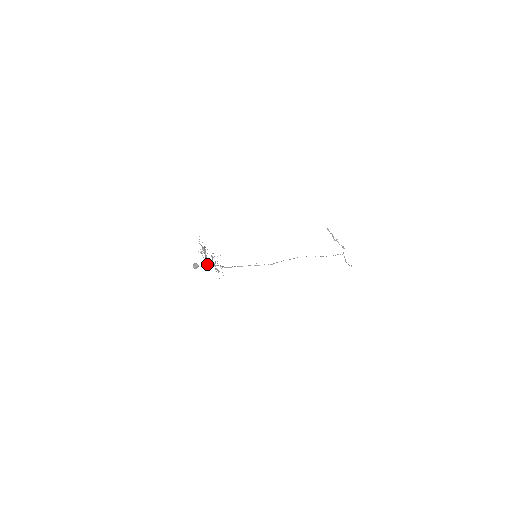
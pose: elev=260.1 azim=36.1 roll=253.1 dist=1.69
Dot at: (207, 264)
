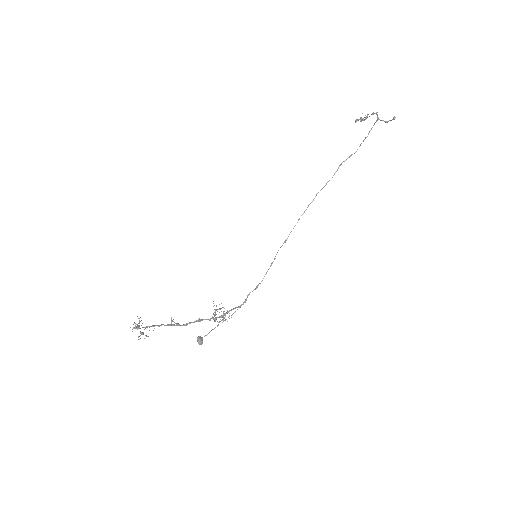
Dot at: (222, 322)
